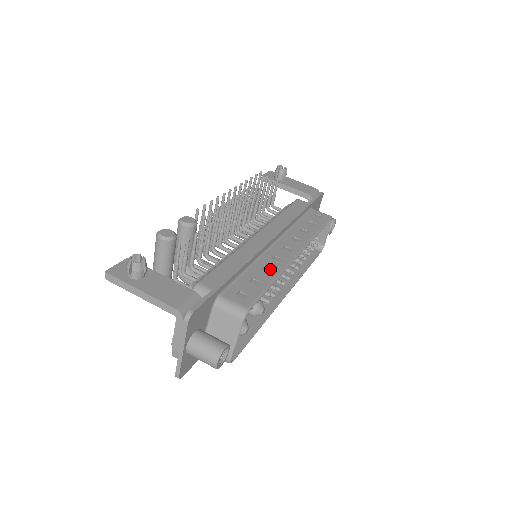
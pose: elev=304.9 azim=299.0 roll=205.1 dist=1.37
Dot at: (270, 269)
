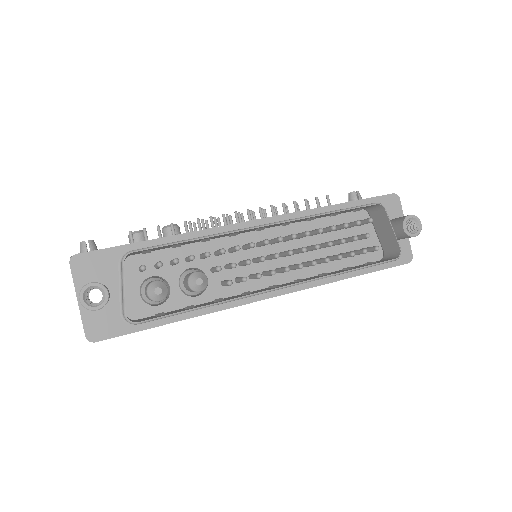
Dot at: occluded
